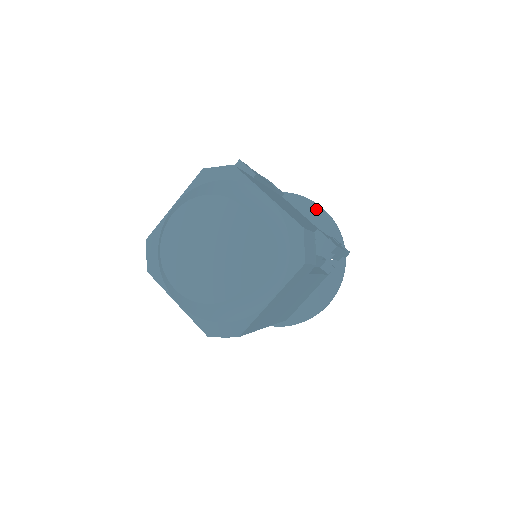
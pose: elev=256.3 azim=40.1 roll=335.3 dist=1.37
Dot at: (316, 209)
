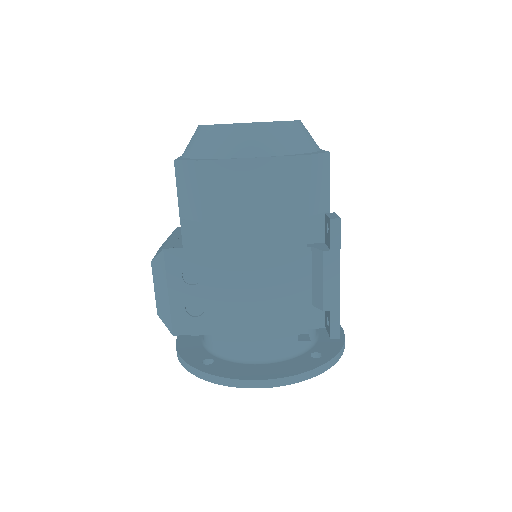
Dot at: occluded
